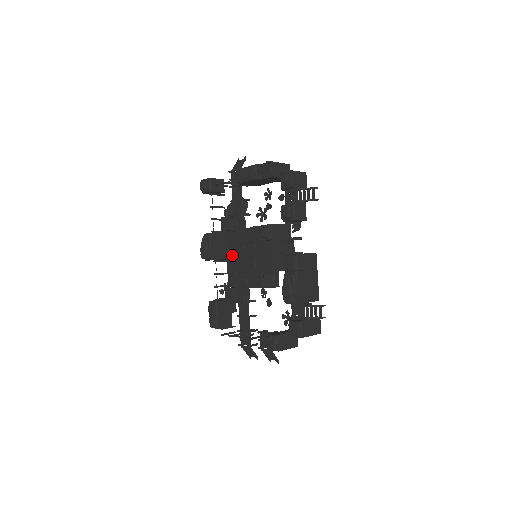
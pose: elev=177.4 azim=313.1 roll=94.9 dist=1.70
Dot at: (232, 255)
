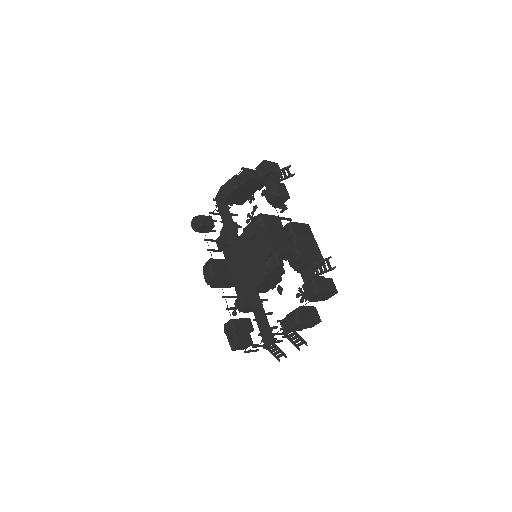
Dot at: (234, 268)
